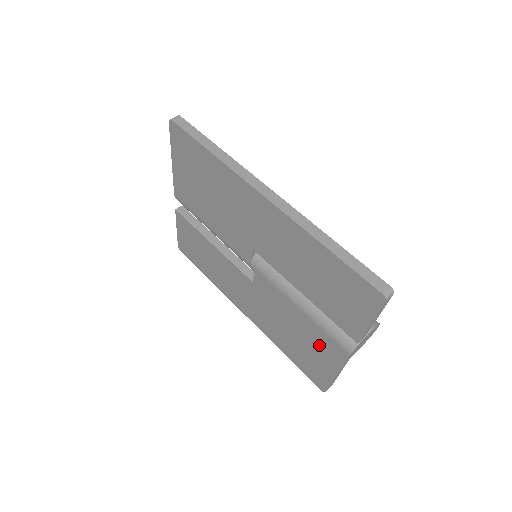
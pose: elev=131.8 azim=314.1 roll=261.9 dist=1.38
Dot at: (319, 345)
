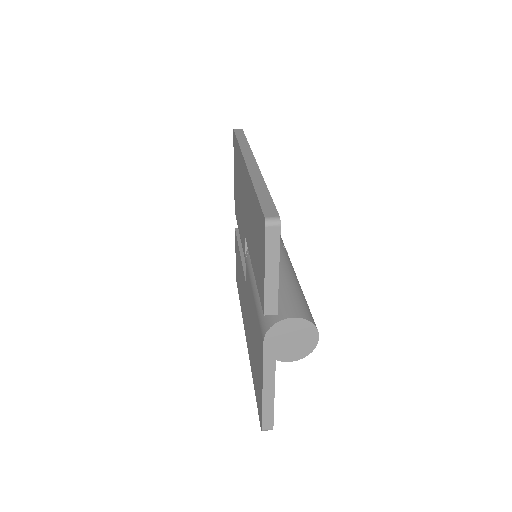
Dot at: (258, 343)
